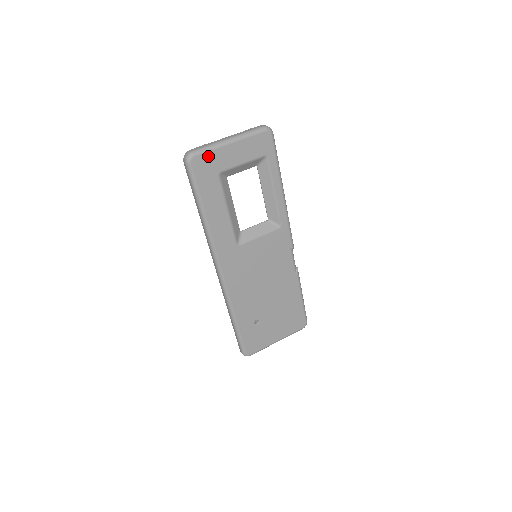
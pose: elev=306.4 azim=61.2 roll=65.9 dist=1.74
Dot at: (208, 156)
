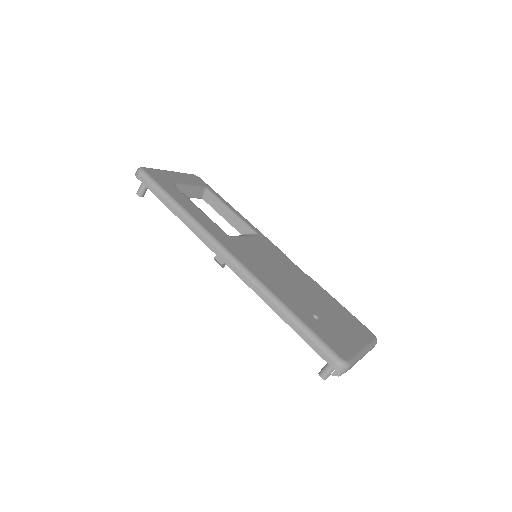
Dot at: (157, 172)
